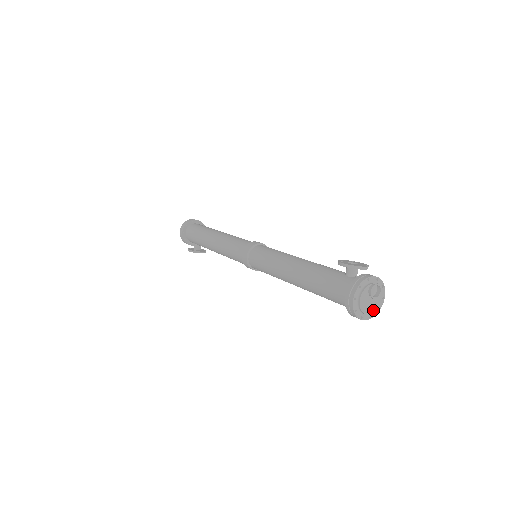
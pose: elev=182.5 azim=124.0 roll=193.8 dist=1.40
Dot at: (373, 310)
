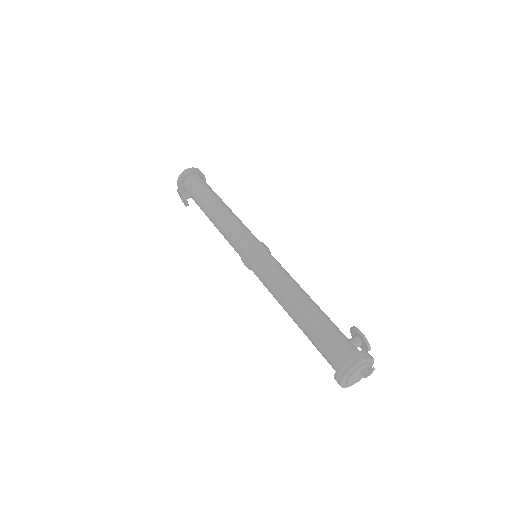
Dot at: (350, 383)
